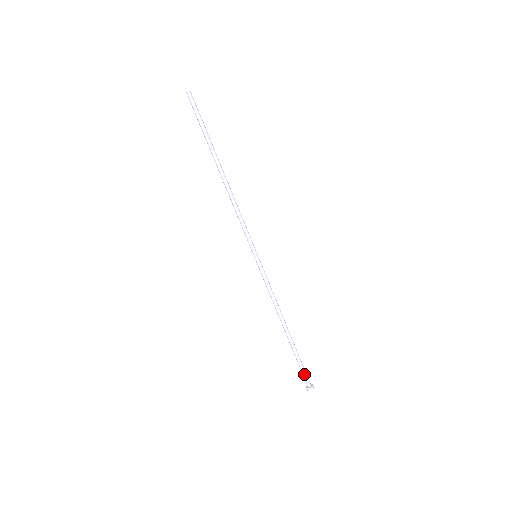
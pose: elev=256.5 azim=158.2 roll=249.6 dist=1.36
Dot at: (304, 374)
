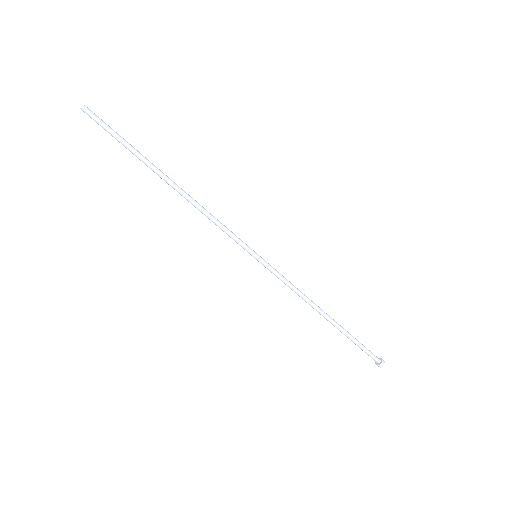
Dot at: (368, 352)
